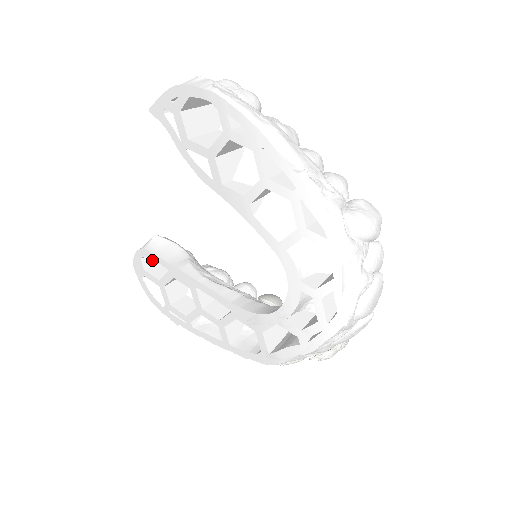
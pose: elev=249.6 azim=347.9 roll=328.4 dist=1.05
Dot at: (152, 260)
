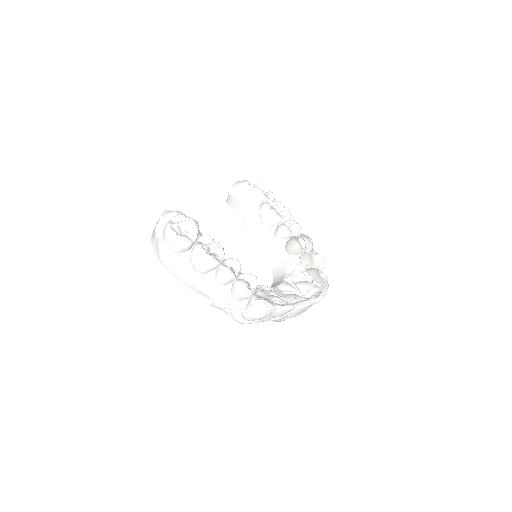
Dot at: occluded
